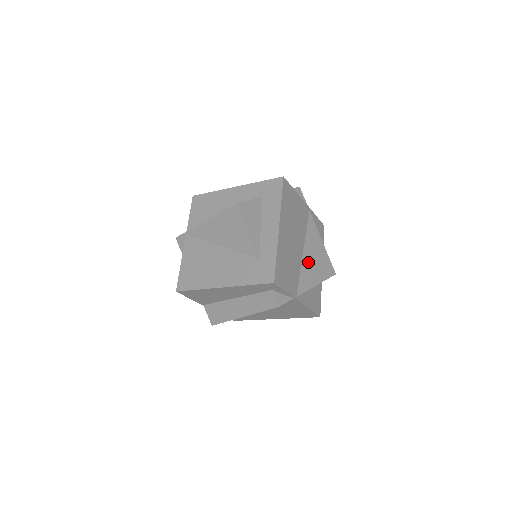
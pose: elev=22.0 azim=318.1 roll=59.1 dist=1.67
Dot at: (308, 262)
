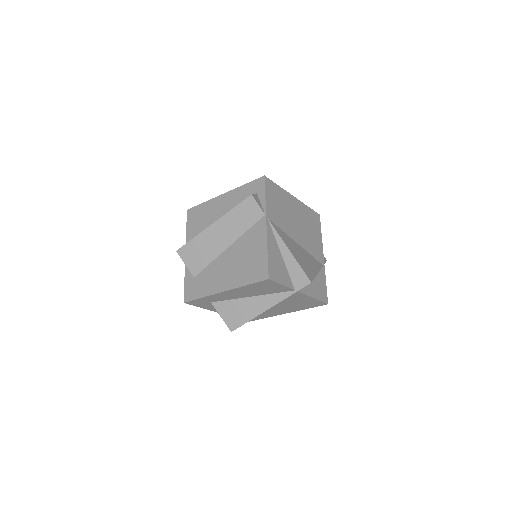
Dot at: (295, 246)
